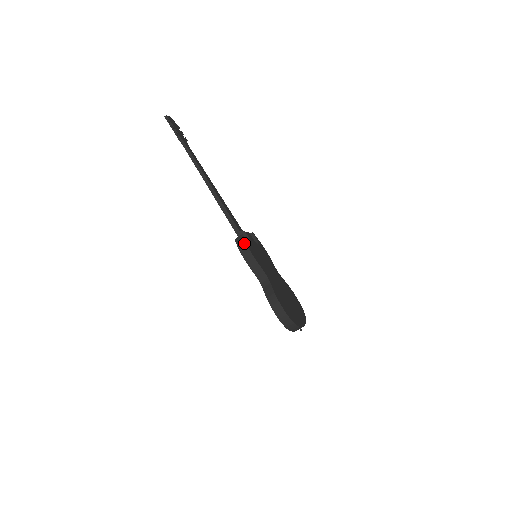
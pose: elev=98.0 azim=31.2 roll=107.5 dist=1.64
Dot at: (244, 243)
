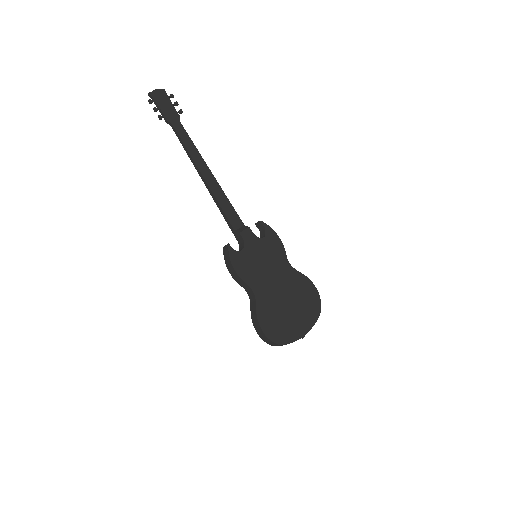
Dot at: (228, 256)
